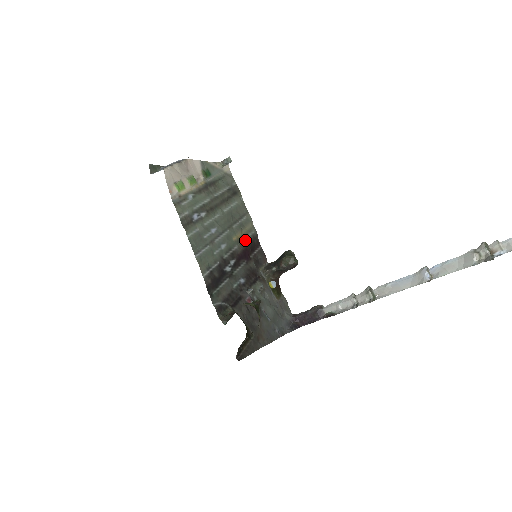
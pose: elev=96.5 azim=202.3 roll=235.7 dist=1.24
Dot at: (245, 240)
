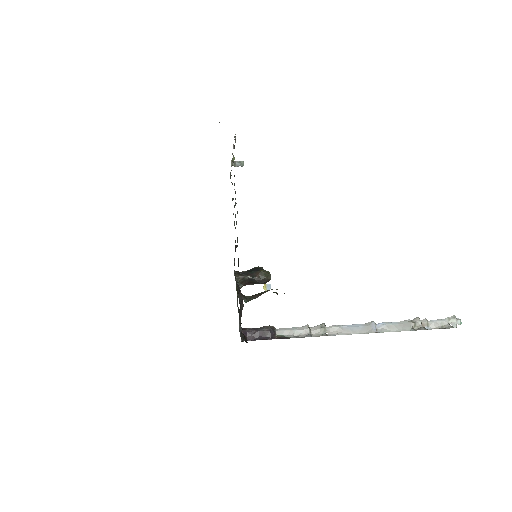
Dot at: occluded
